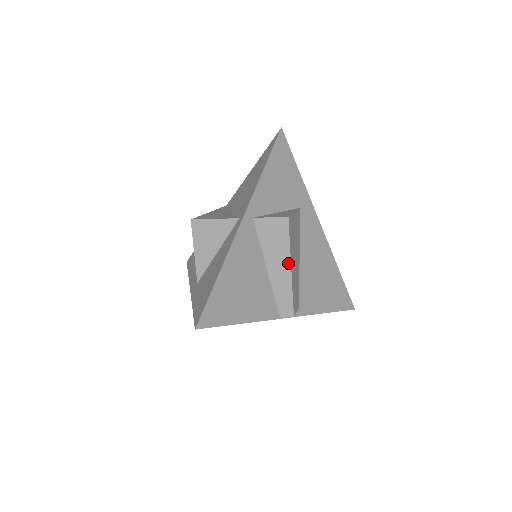
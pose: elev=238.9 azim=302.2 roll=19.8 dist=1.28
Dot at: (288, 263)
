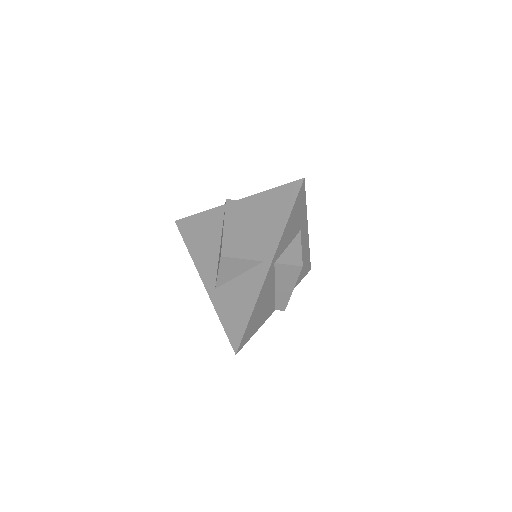
Dot at: (292, 288)
